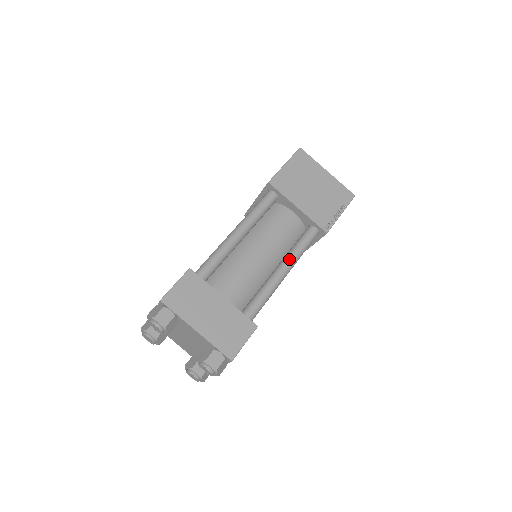
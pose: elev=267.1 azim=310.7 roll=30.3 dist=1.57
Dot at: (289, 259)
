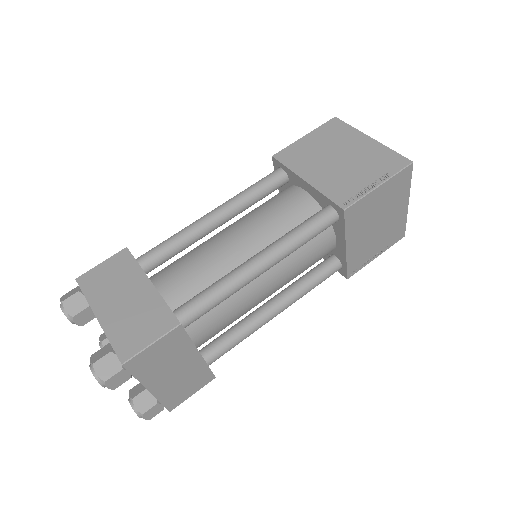
Dot at: (292, 301)
